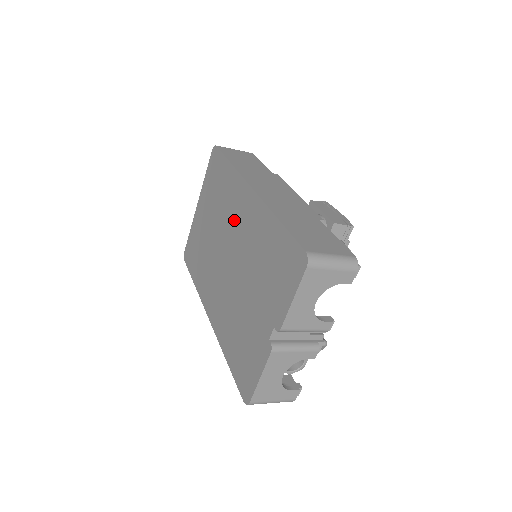
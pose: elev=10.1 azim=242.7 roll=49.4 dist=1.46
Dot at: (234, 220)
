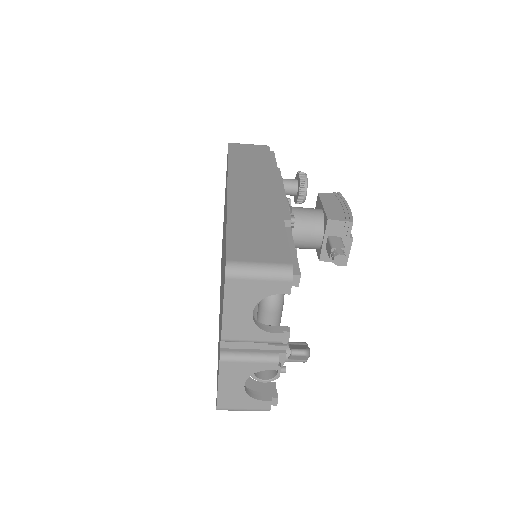
Dot at: occluded
